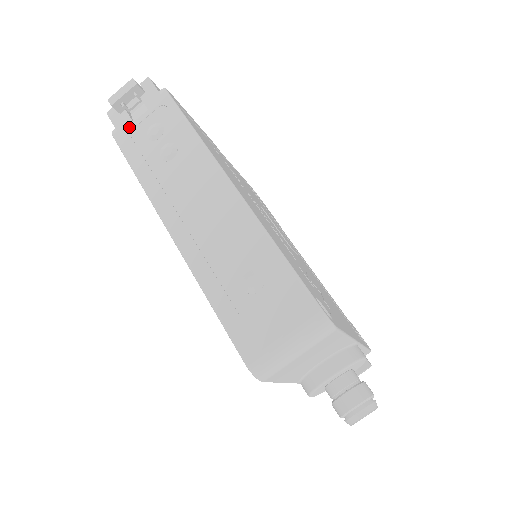
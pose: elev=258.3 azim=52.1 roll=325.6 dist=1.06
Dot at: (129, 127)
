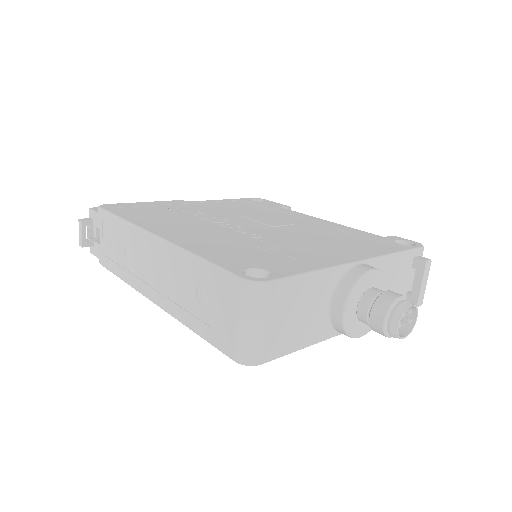
Dot at: (101, 250)
